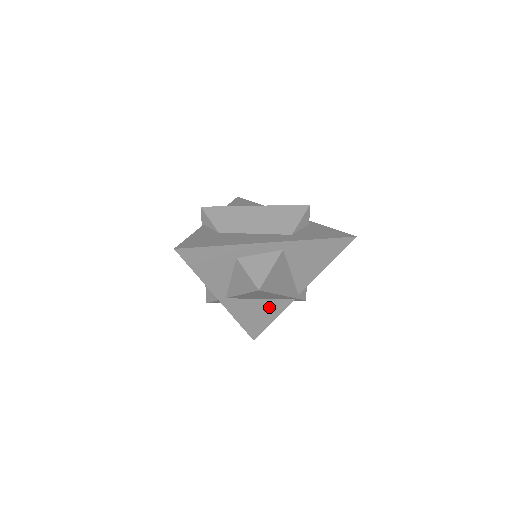
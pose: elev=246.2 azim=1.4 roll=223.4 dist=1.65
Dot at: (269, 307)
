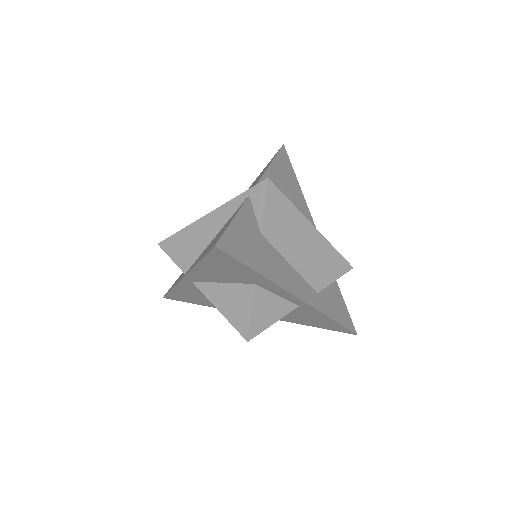
Dot at: occluded
